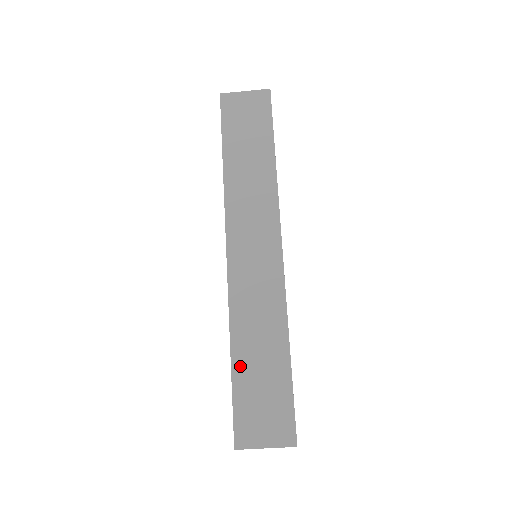
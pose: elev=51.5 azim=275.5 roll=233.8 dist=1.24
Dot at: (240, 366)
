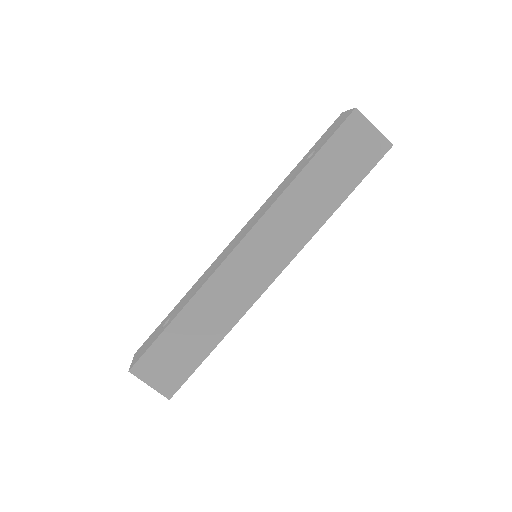
Dot at: (177, 327)
